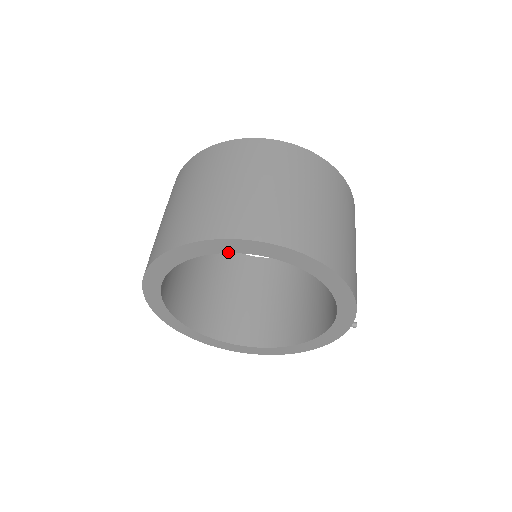
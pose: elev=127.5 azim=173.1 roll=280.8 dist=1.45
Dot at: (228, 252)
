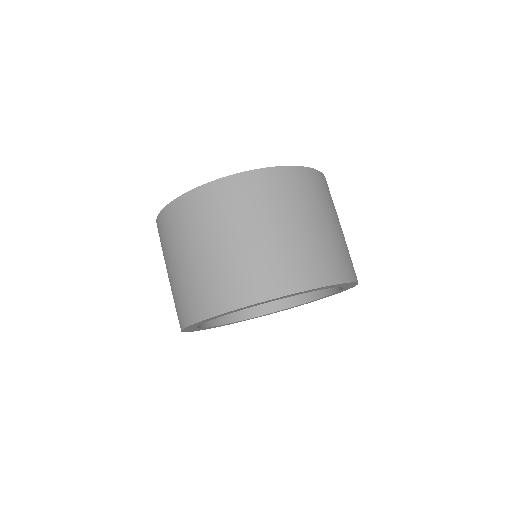
Dot at: (333, 287)
